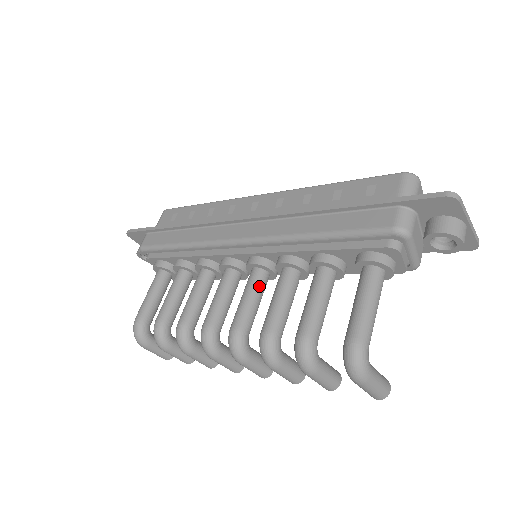
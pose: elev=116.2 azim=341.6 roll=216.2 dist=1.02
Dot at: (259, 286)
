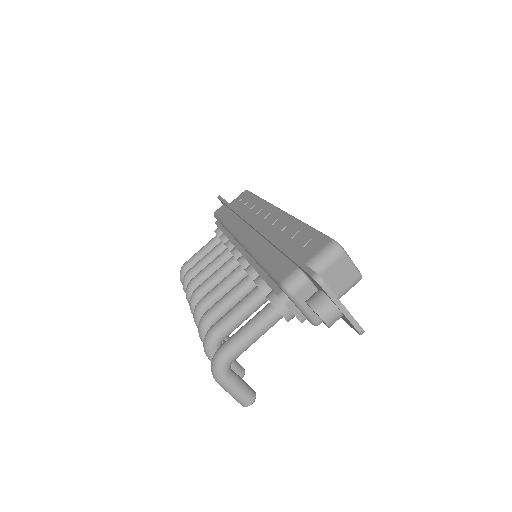
Dot at: (233, 280)
